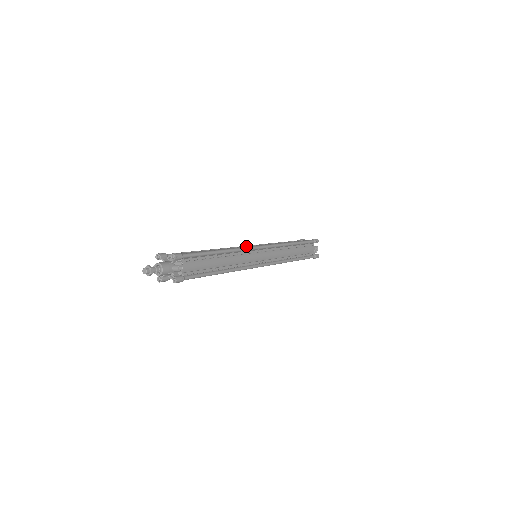
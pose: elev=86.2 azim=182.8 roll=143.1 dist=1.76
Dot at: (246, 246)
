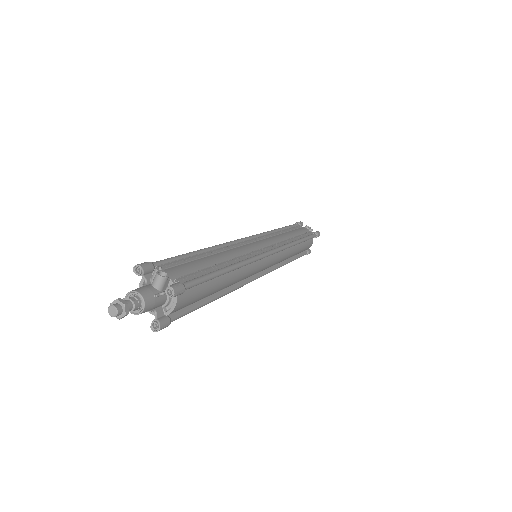
Dot at: occluded
